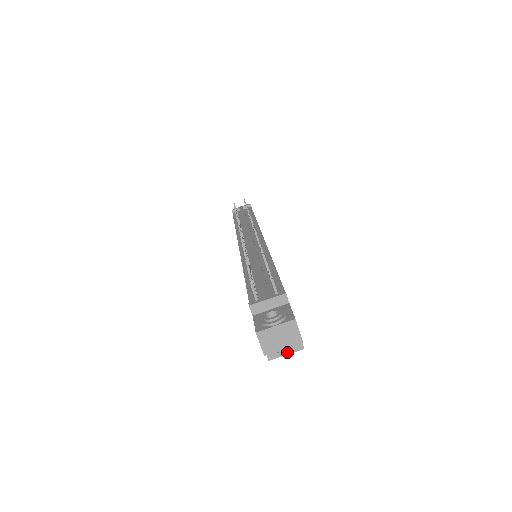
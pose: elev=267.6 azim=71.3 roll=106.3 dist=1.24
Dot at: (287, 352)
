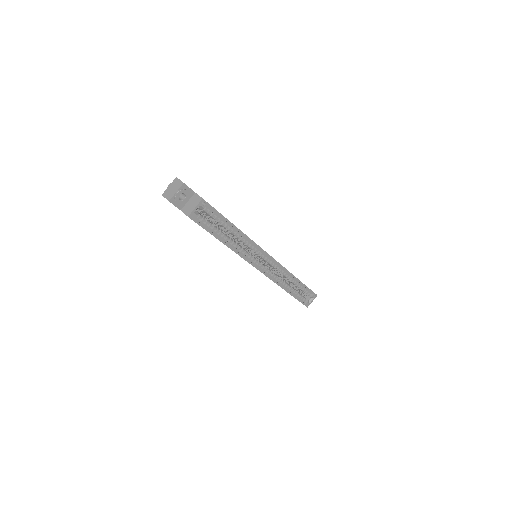
Dot at: (195, 206)
